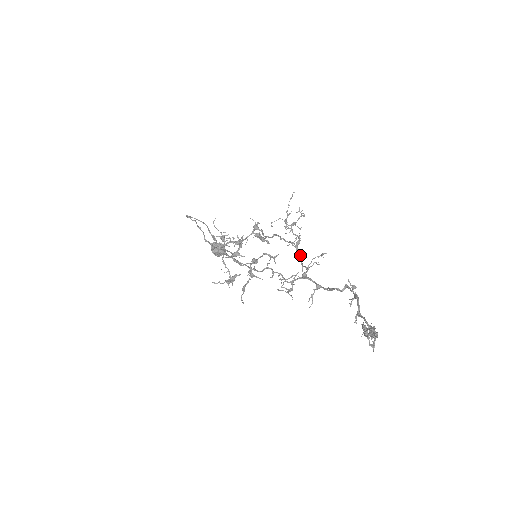
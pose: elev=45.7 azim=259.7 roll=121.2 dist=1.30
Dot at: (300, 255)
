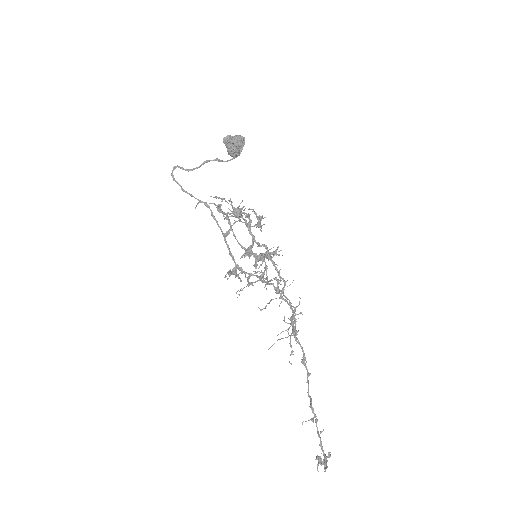
Dot at: occluded
